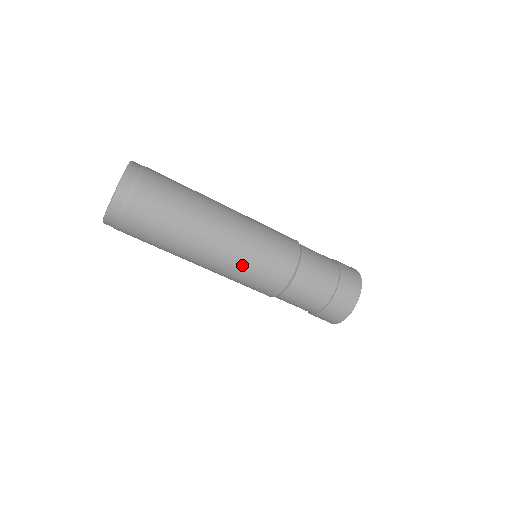
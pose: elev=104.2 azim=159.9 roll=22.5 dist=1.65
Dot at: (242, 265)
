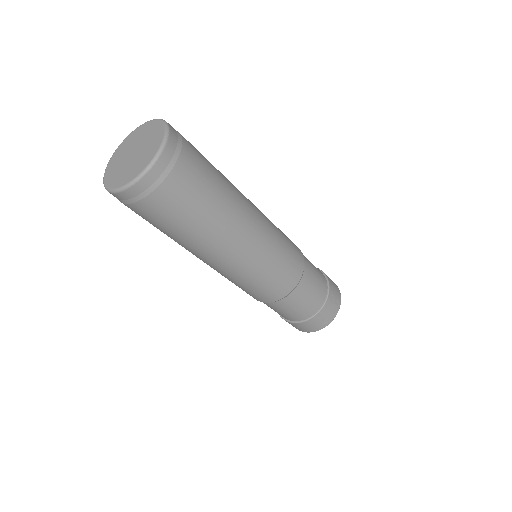
Dot at: (259, 267)
